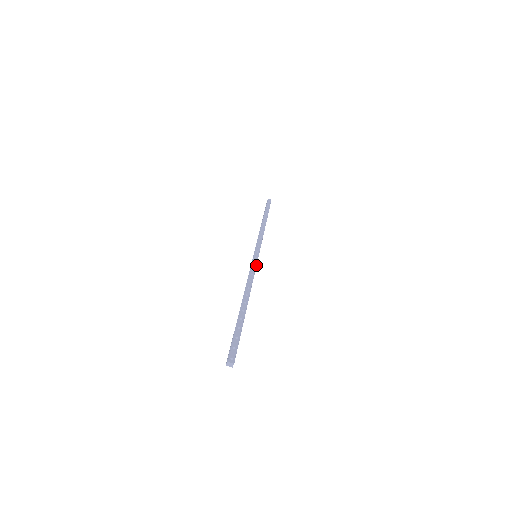
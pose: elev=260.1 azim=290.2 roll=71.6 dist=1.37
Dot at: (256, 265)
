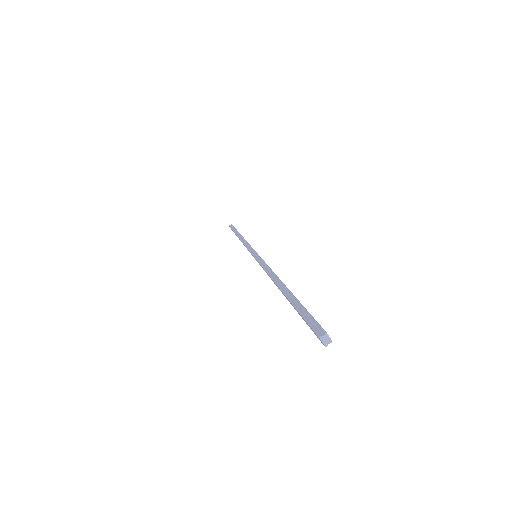
Dot at: occluded
